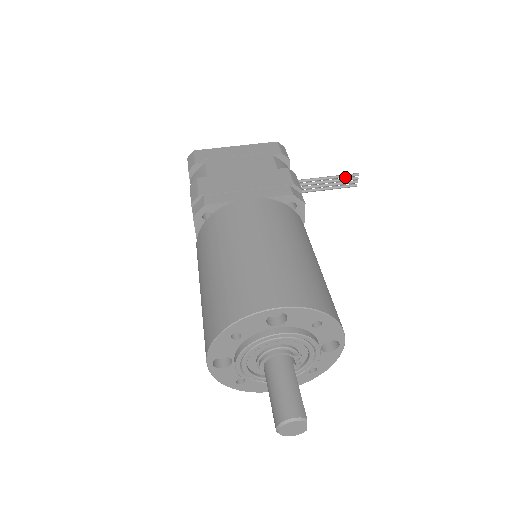
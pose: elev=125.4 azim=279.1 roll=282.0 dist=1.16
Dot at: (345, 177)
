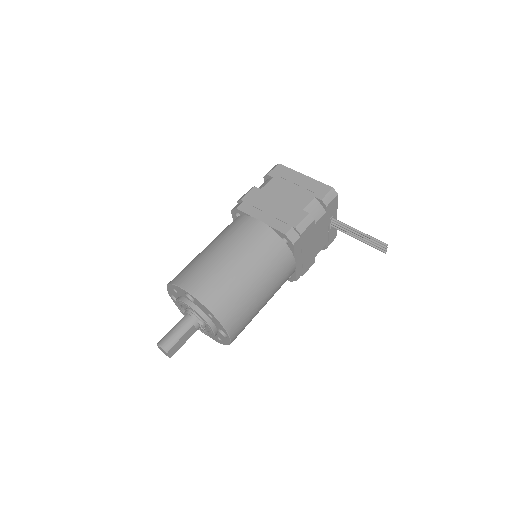
Dot at: (376, 241)
